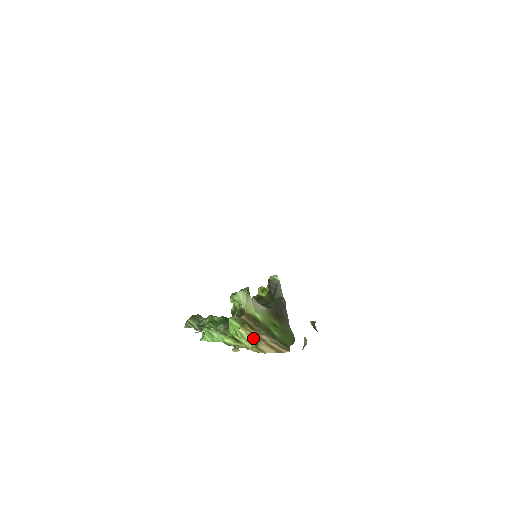
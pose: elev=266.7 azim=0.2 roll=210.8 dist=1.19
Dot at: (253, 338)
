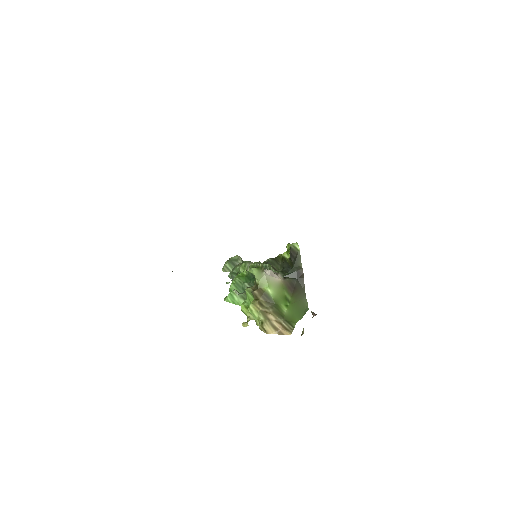
Dot at: (260, 316)
